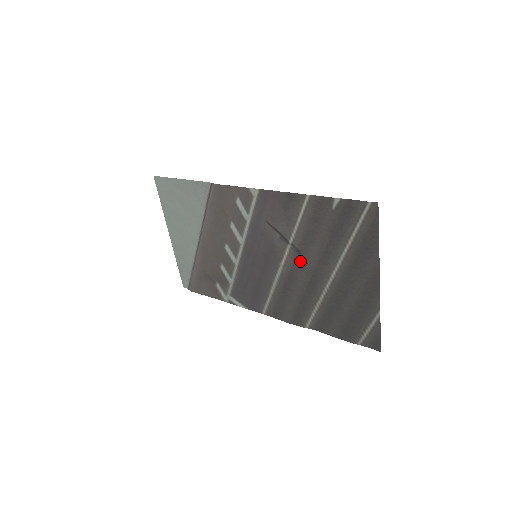
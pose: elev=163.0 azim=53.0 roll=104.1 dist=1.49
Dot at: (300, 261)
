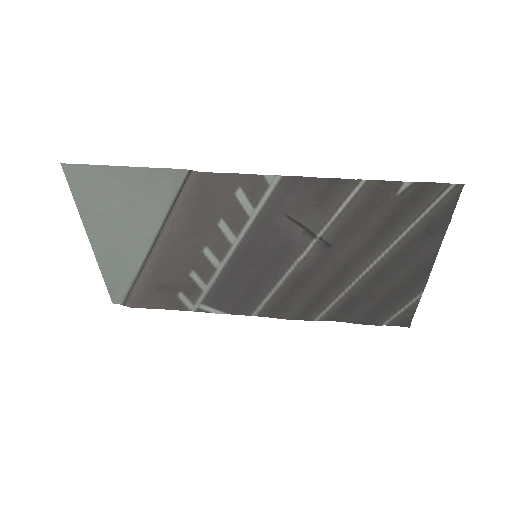
Dot at: (328, 255)
